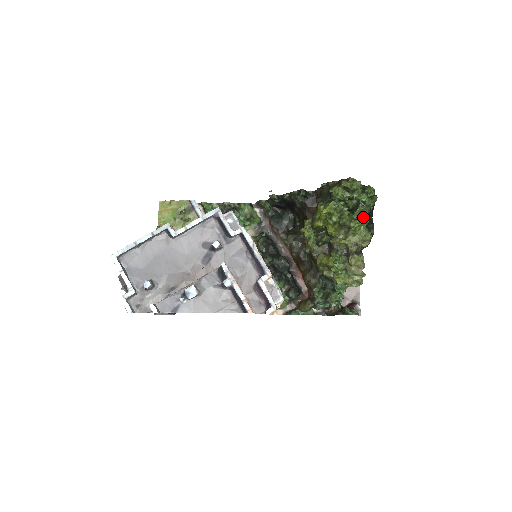
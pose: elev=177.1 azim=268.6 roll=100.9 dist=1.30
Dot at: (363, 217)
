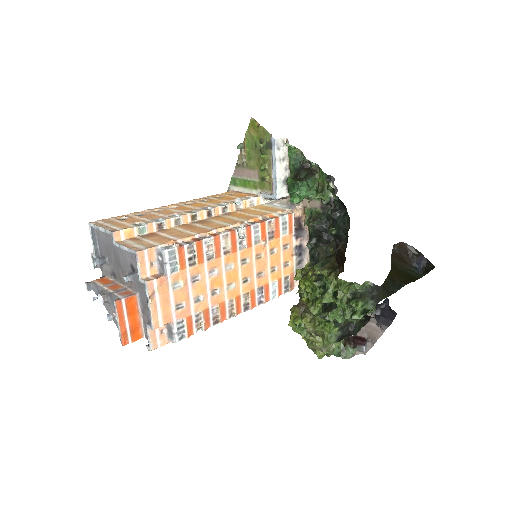
Dot at: (336, 320)
